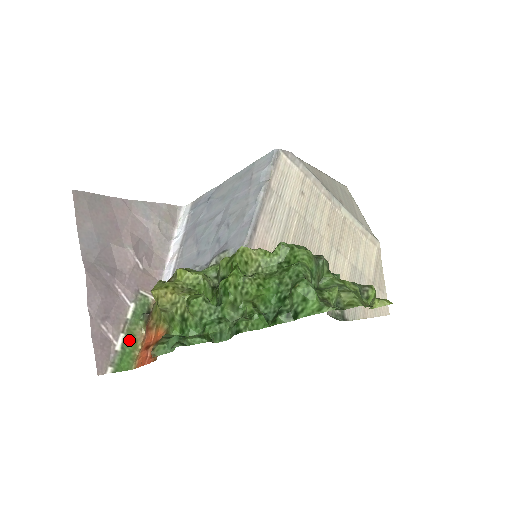
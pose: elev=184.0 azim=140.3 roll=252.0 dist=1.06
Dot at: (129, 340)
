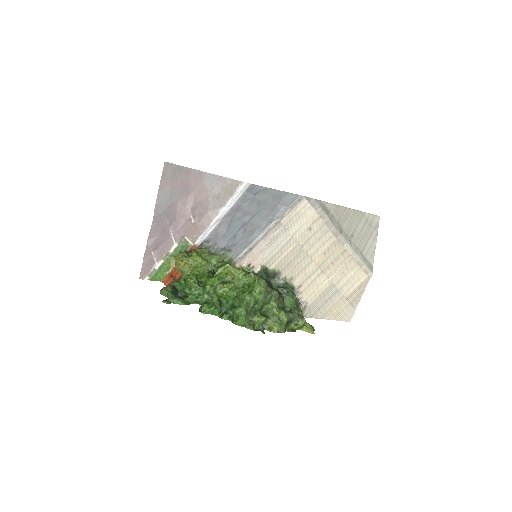
Dot at: (165, 265)
